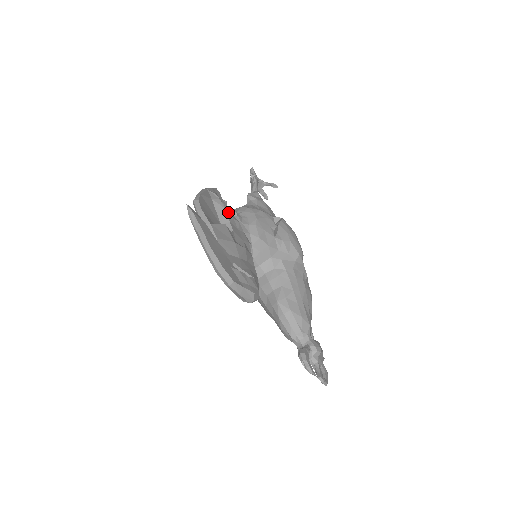
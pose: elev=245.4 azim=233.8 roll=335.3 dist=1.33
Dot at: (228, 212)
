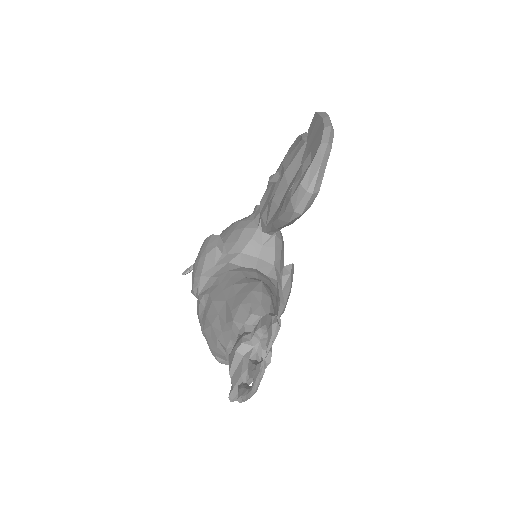
Dot at: occluded
